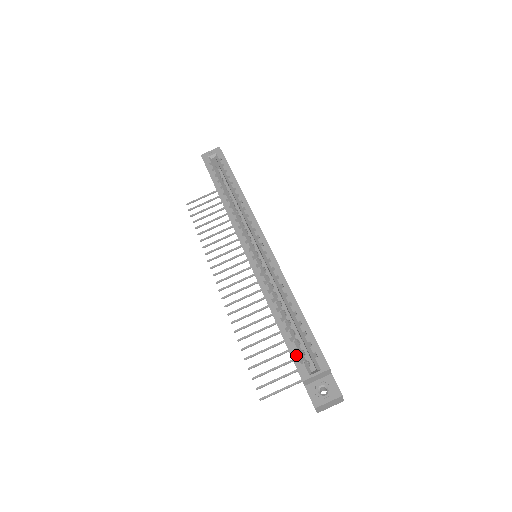
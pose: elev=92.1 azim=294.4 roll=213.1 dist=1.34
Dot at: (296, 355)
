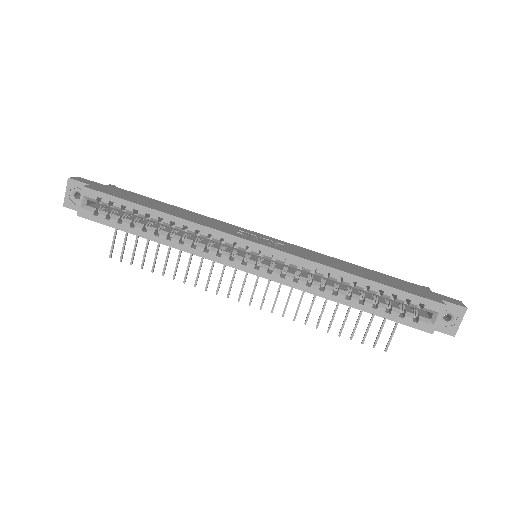
Dot at: (406, 320)
